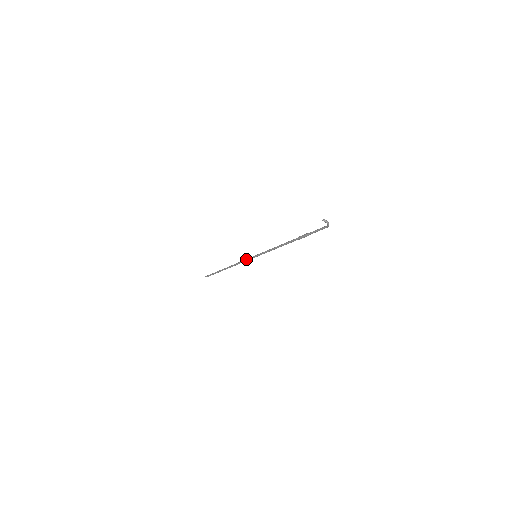
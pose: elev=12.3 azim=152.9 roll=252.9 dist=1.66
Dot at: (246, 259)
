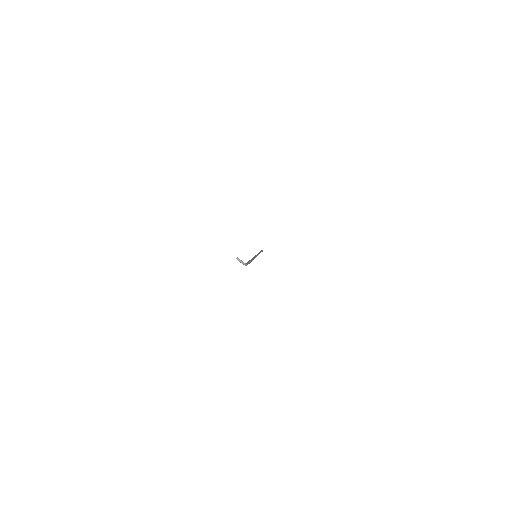
Dot at: occluded
